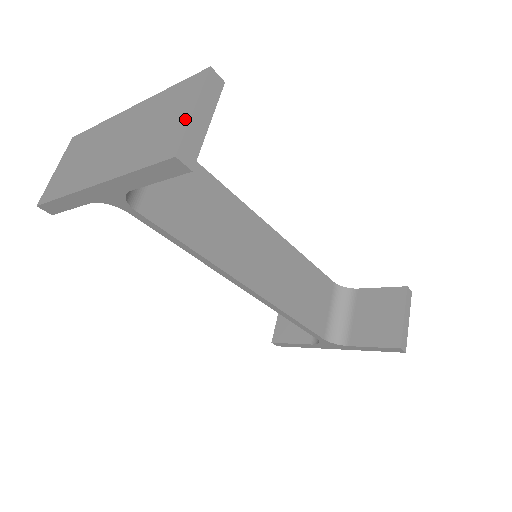
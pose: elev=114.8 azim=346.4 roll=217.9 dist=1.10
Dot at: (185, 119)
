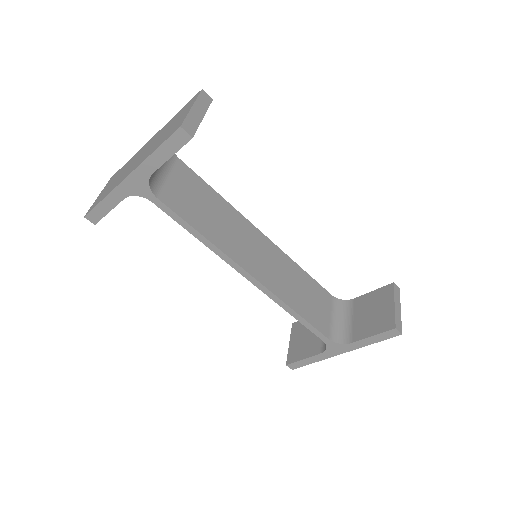
Dot at: (187, 113)
